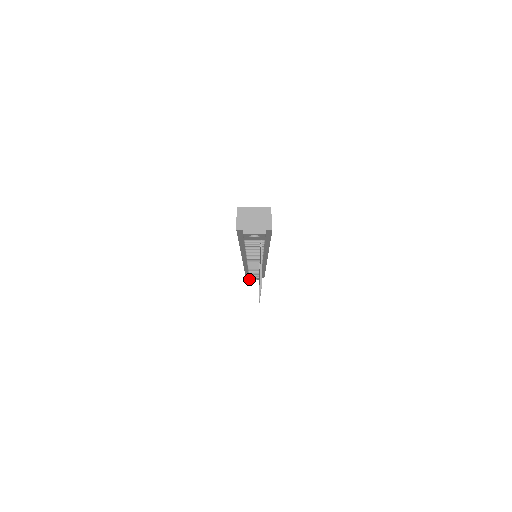
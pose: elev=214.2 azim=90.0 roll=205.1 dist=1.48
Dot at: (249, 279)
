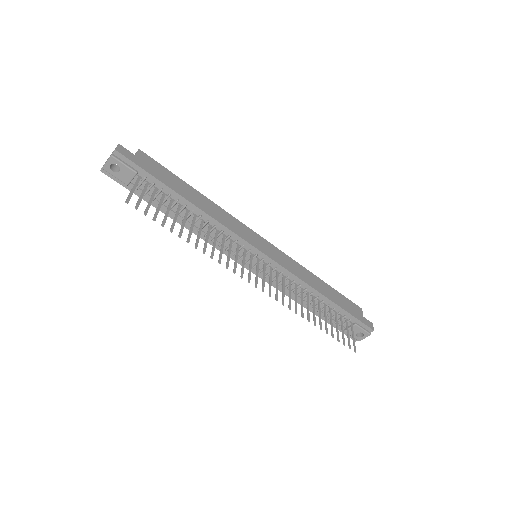
Dot at: (357, 340)
